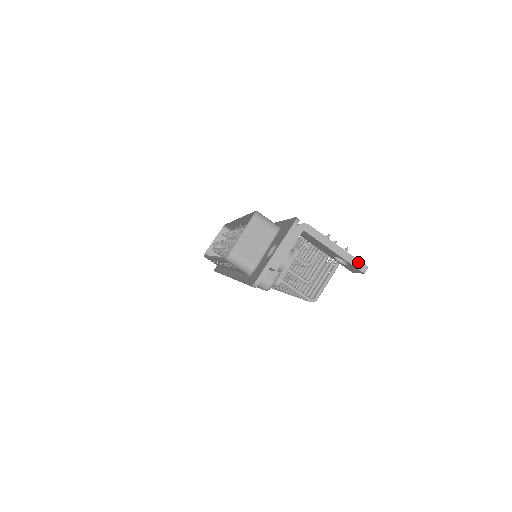
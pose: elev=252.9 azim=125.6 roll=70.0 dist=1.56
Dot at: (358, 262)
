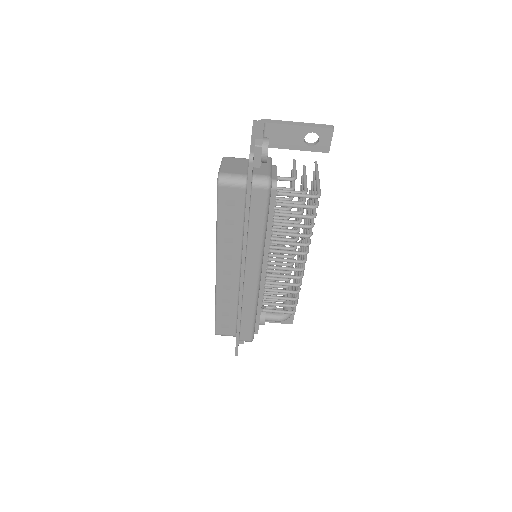
Dot at: (322, 125)
